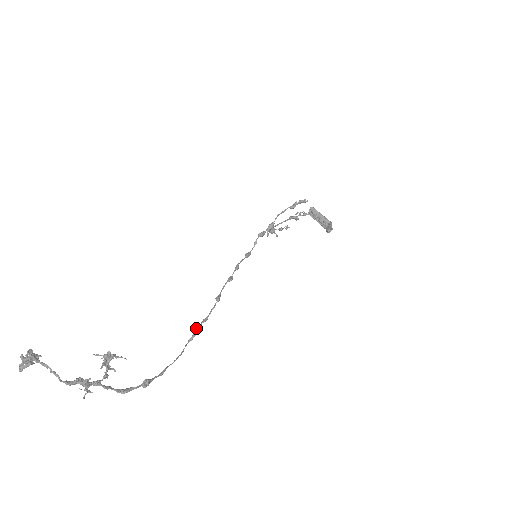
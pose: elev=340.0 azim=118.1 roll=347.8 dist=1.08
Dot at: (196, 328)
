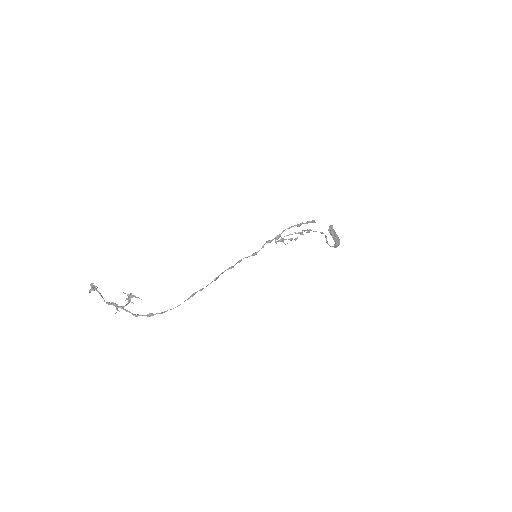
Dot at: (194, 293)
